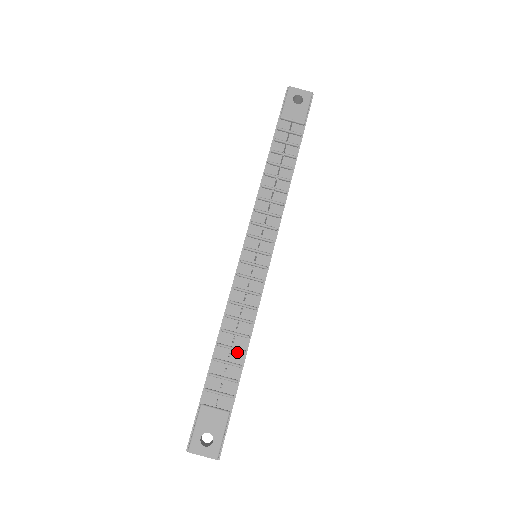
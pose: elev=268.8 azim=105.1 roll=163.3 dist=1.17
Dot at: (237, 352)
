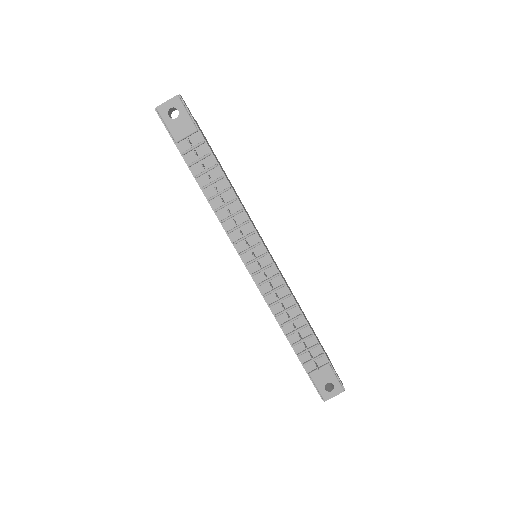
Dot at: (302, 329)
